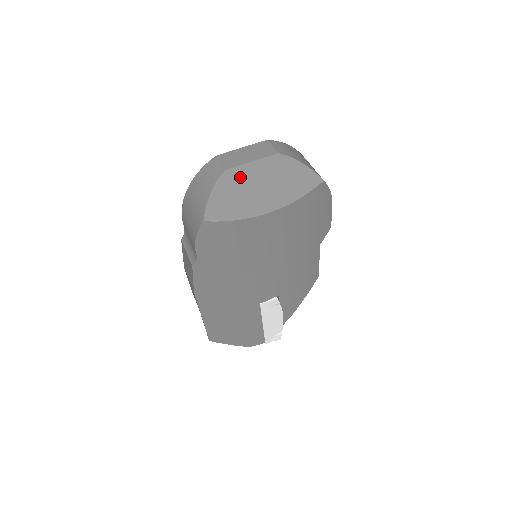
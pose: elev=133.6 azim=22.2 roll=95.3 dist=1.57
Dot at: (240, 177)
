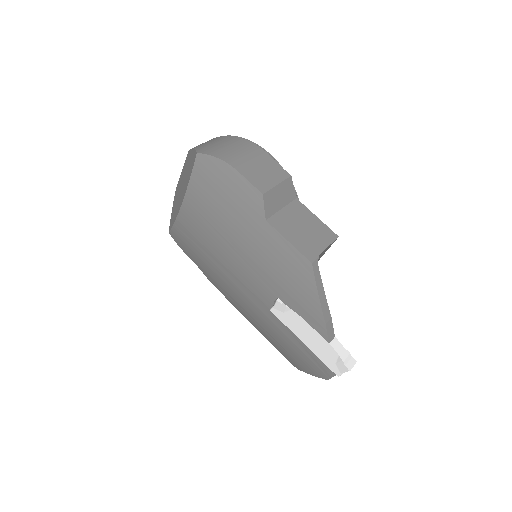
Dot at: occluded
